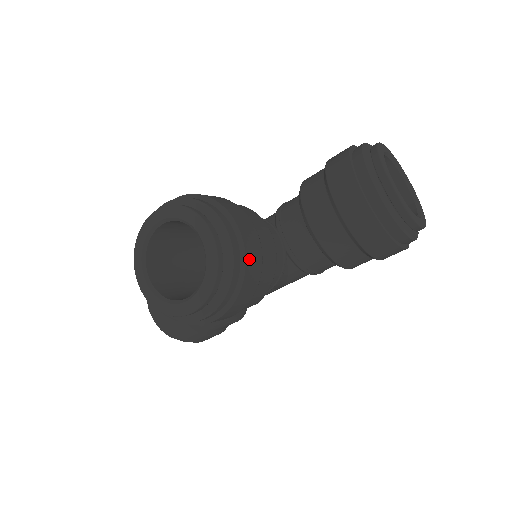
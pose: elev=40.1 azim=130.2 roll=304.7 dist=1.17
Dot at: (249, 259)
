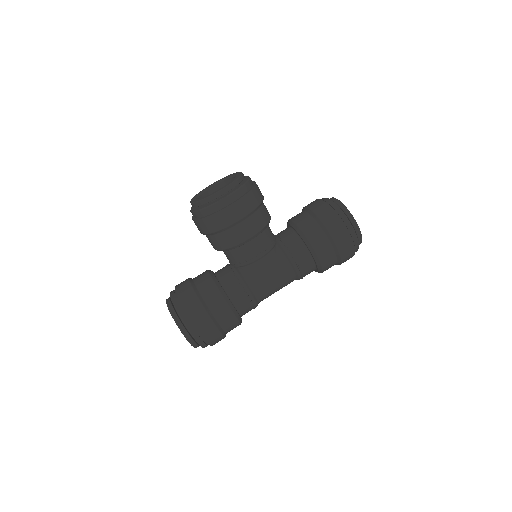
Dot at: (257, 187)
